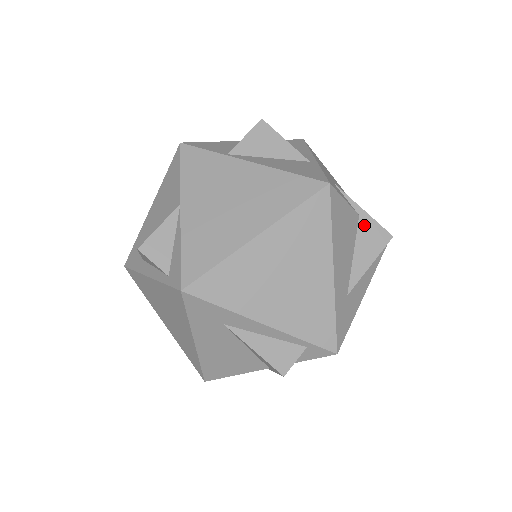
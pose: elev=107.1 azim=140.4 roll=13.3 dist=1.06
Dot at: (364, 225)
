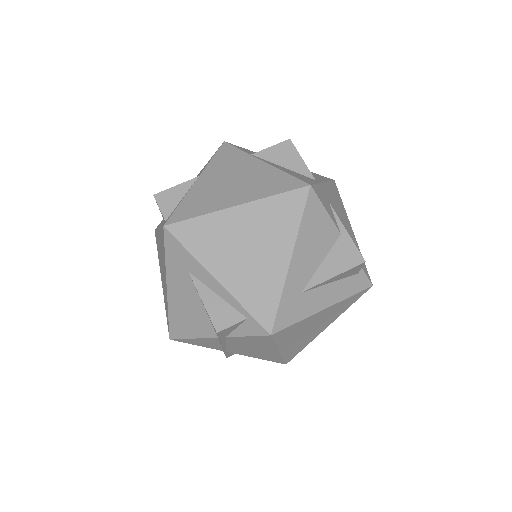
Dot at: (342, 243)
